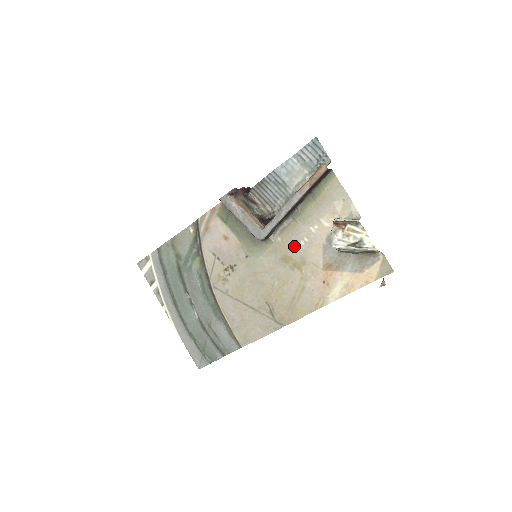
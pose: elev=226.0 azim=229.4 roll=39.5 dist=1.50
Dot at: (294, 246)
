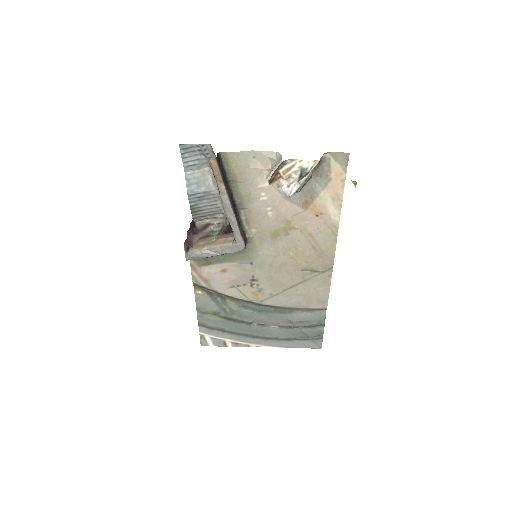
Dot at: (268, 222)
